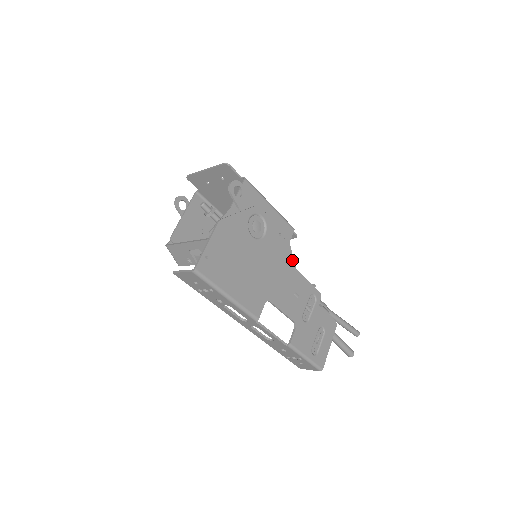
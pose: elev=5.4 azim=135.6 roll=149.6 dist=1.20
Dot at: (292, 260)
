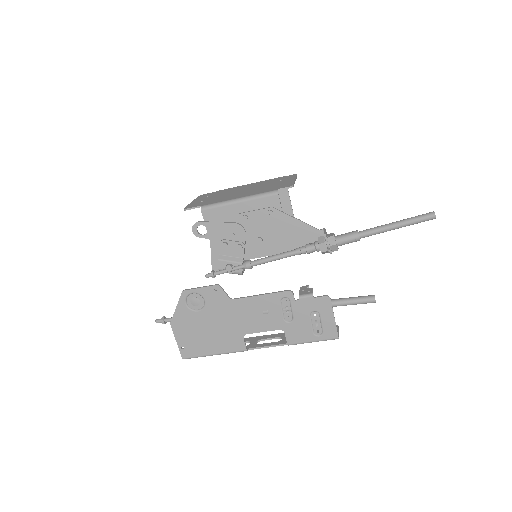
Dot at: (295, 221)
